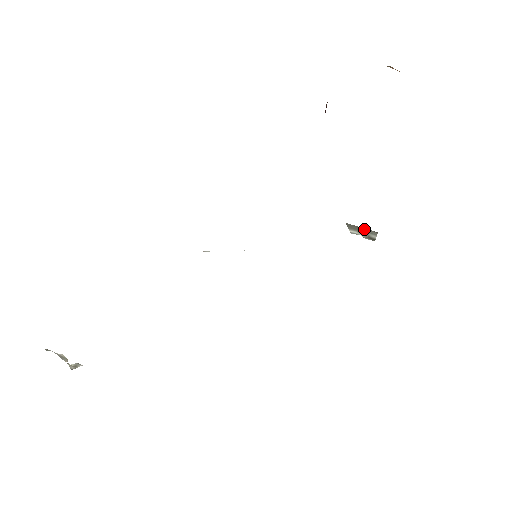
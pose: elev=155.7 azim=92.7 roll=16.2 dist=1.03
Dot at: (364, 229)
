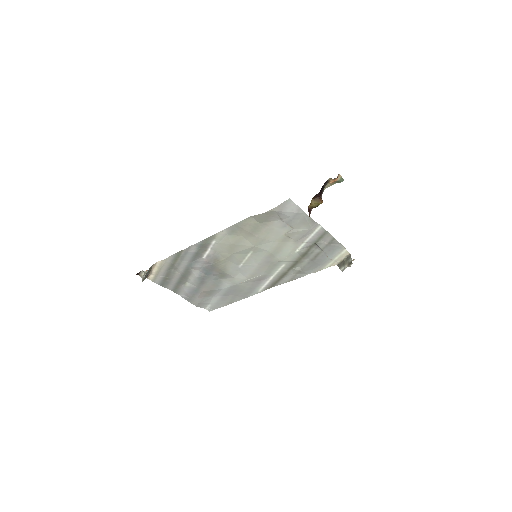
Dot at: (345, 259)
